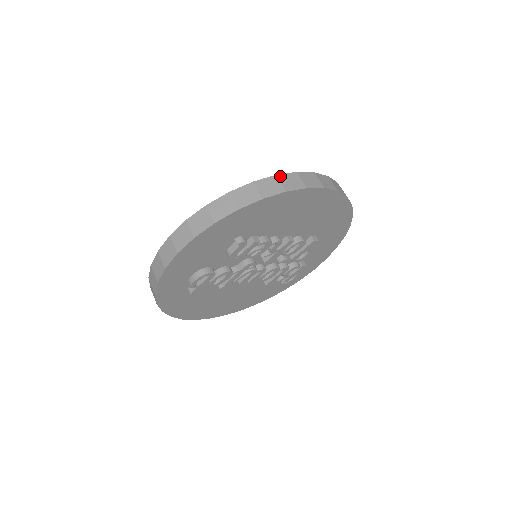
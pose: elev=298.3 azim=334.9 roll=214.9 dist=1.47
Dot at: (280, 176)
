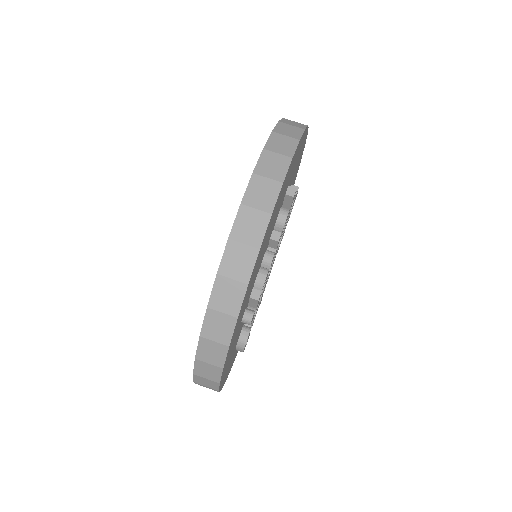
Dot at: (222, 270)
